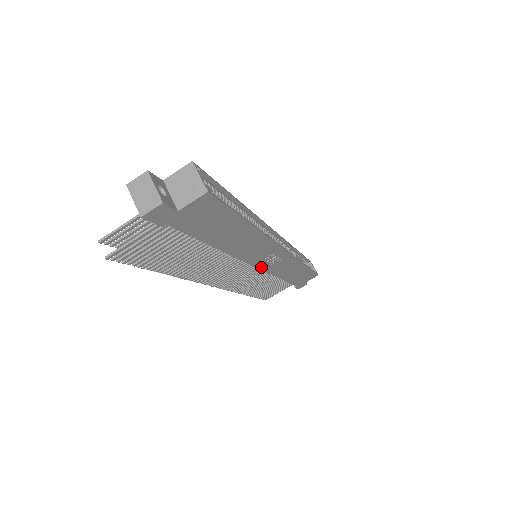
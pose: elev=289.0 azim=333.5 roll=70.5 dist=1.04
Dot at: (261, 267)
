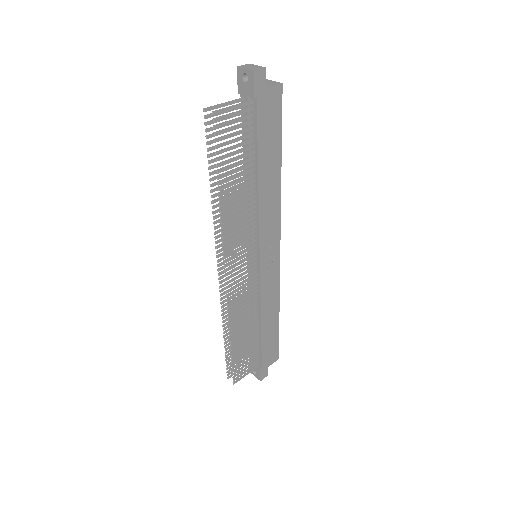
Dot at: (261, 265)
